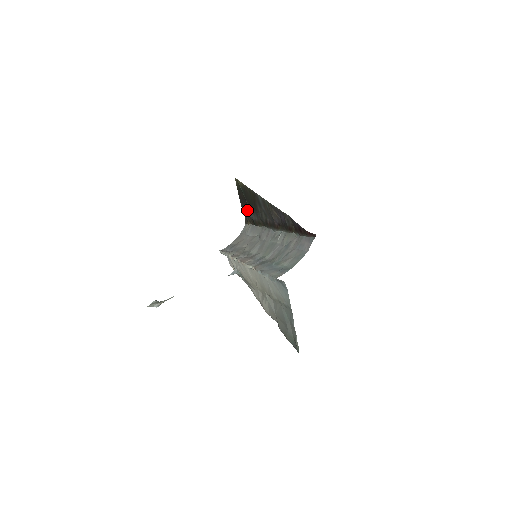
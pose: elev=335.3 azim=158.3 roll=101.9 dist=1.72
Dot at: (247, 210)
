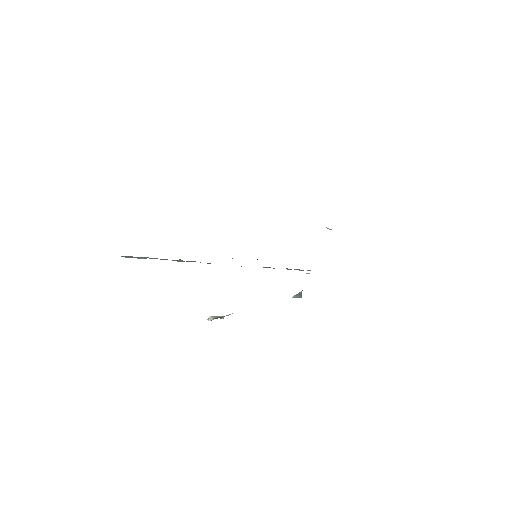
Dot at: occluded
